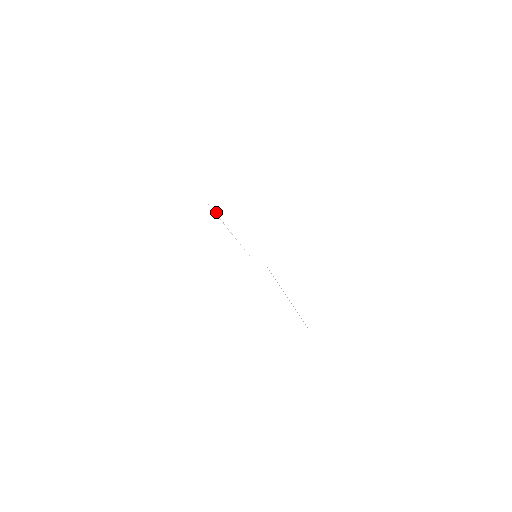
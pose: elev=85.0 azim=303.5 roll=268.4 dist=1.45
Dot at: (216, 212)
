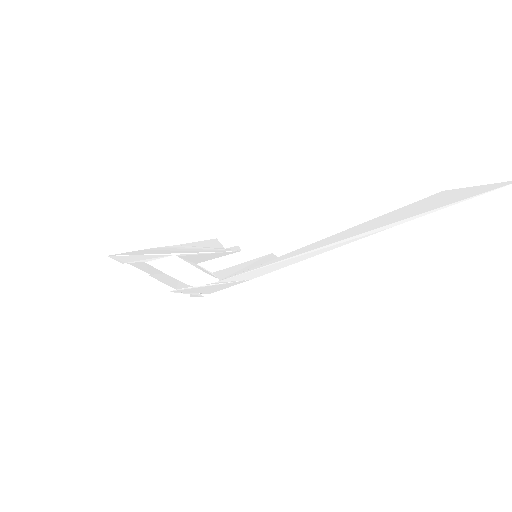
Dot at: occluded
